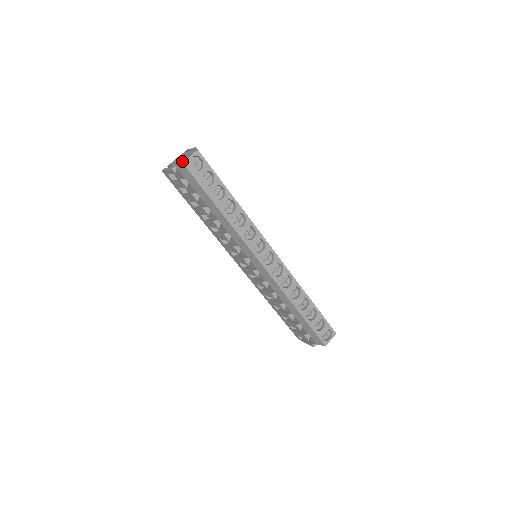
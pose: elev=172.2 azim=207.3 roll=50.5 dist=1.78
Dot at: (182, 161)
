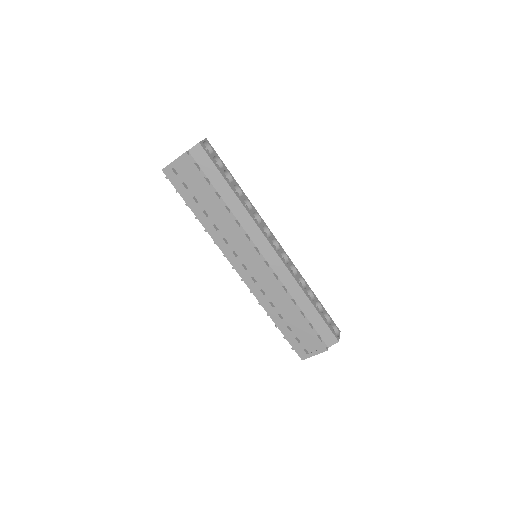
Dot at: occluded
